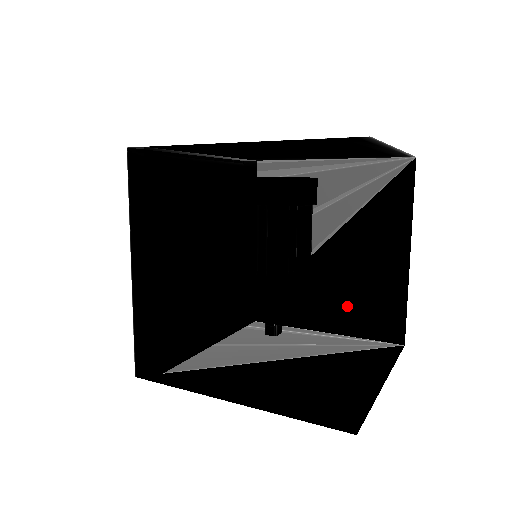
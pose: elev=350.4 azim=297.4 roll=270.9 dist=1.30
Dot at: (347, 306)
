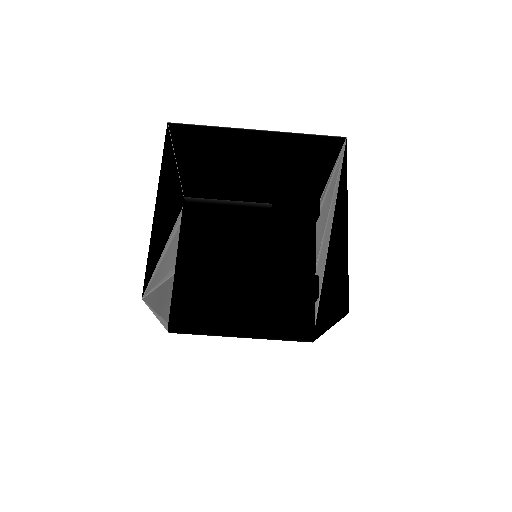
Dot at: (334, 294)
